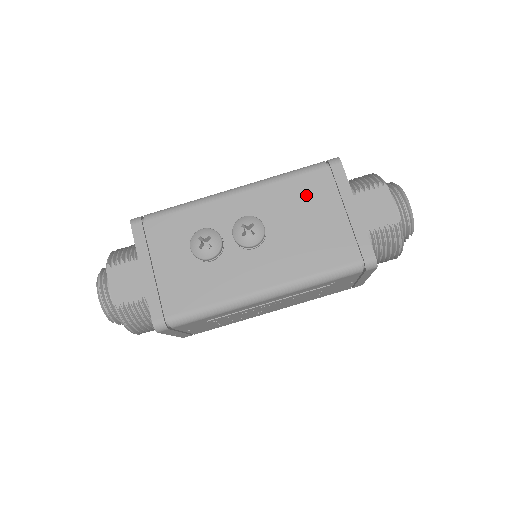
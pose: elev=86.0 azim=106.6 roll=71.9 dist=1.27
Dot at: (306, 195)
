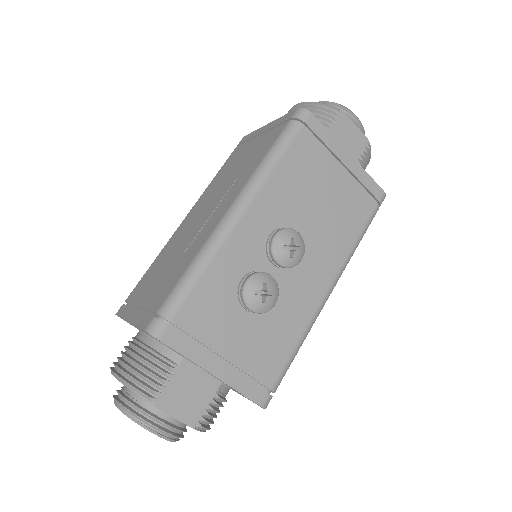
Dot at: (305, 170)
